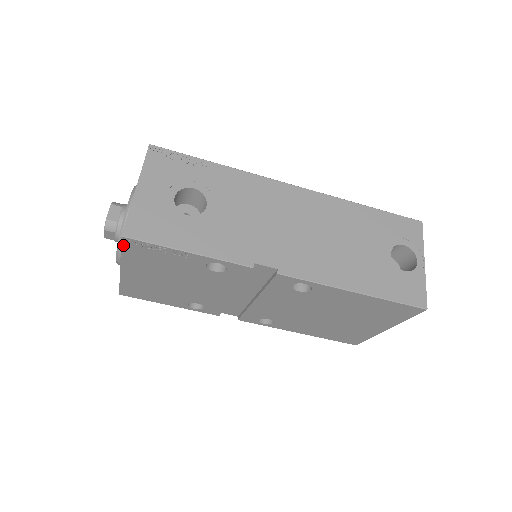
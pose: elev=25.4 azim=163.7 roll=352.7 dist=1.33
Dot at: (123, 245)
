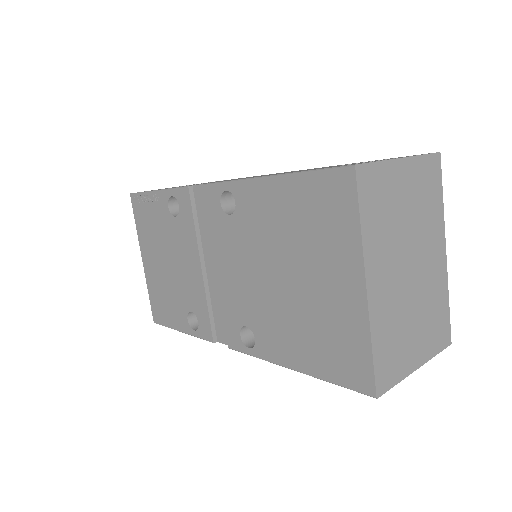
Dot at: (134, 209)
